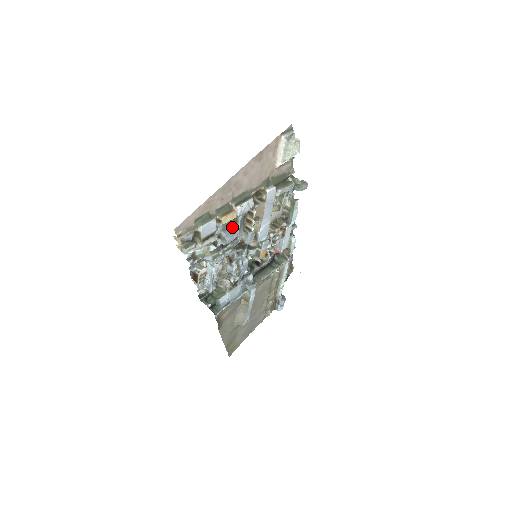
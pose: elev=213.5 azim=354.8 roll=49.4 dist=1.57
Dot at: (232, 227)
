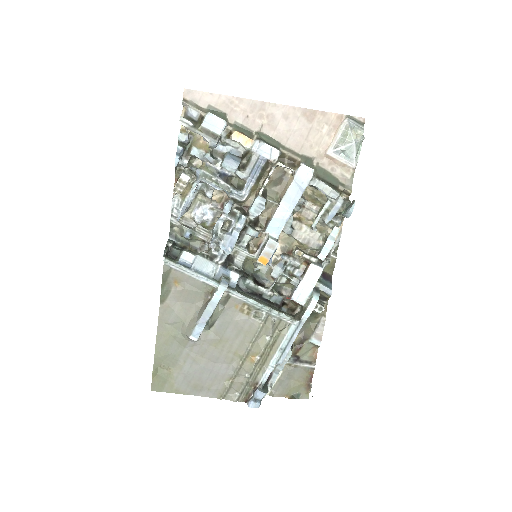
Dot at: (241, 159)
